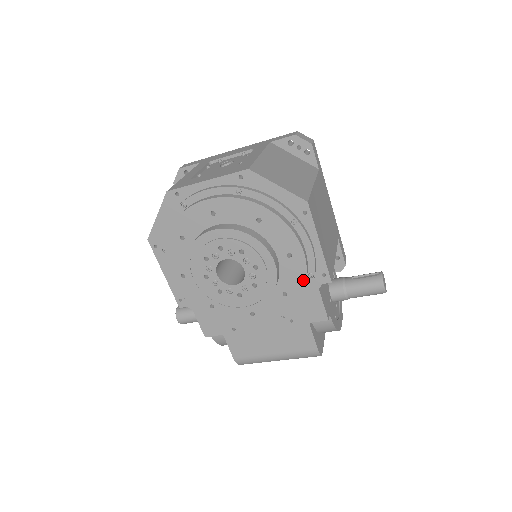
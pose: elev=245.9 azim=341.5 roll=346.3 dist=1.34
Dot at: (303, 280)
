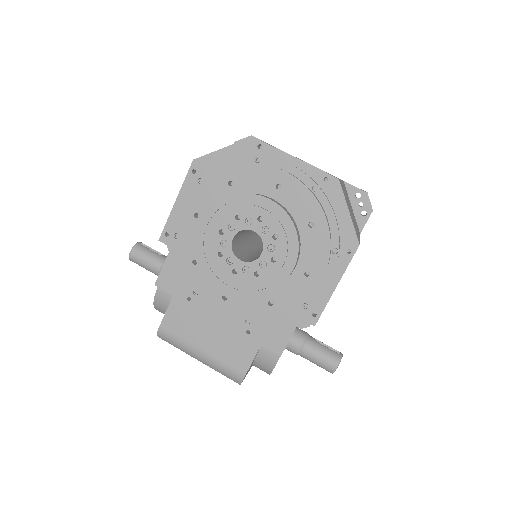
Dot at: (298, 304)
